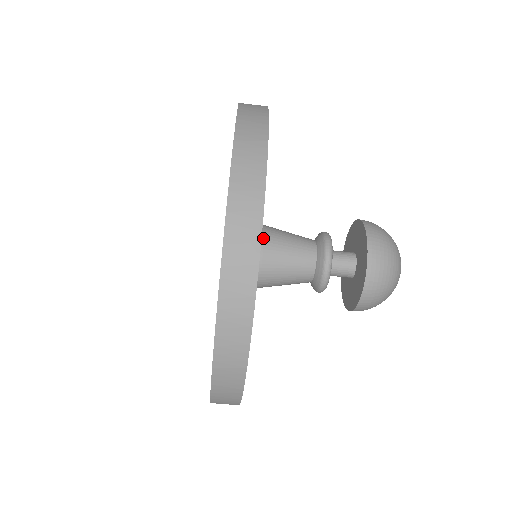
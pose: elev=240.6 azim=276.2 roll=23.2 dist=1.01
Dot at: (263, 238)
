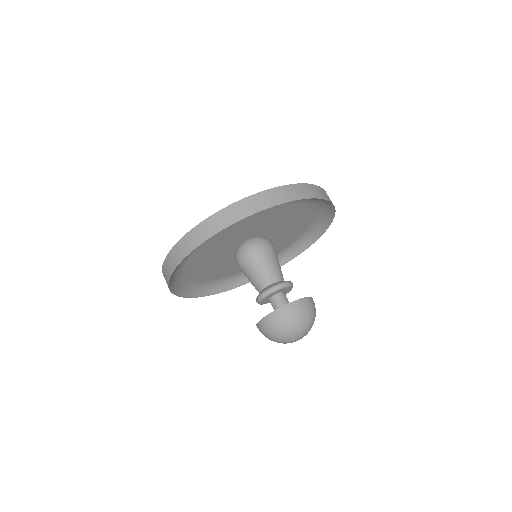
Dot at: (272, 247)
